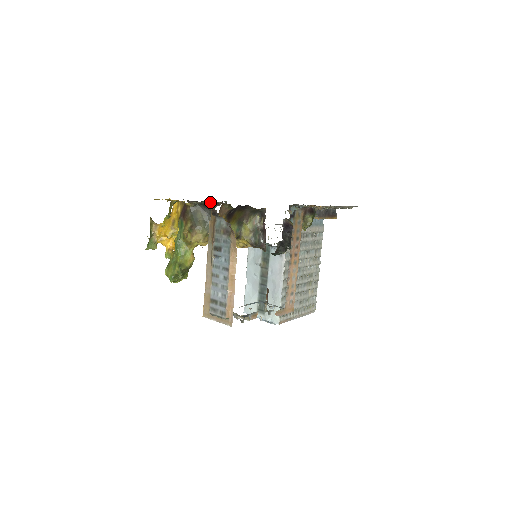
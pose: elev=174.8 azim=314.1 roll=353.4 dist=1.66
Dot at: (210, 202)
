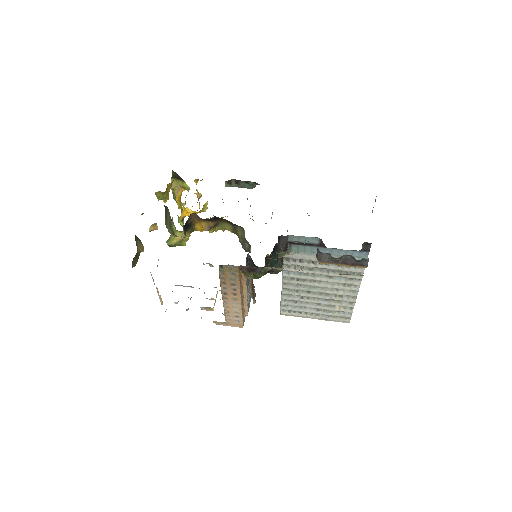
Dot at: occluded
